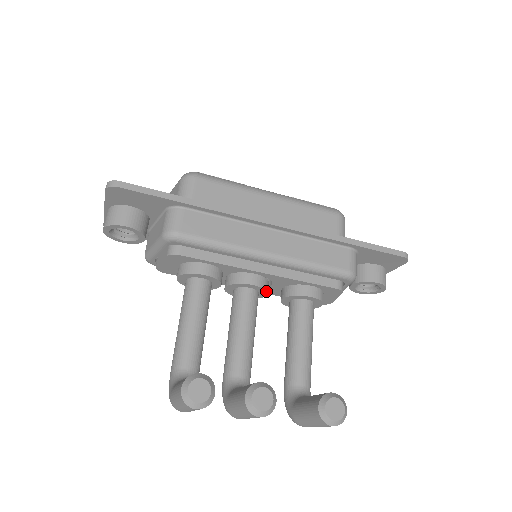
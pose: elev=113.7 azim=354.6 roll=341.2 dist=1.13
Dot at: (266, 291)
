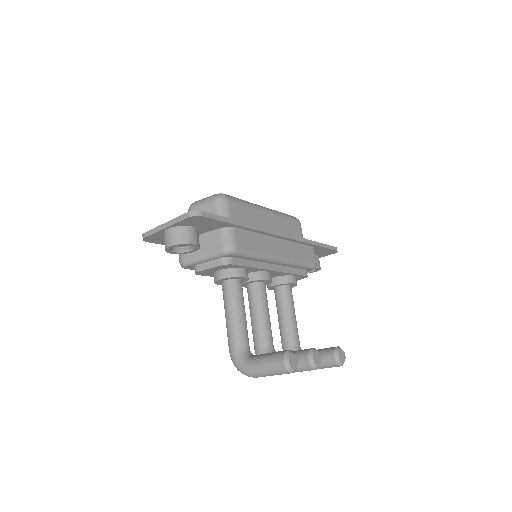
Dot at: occluded
